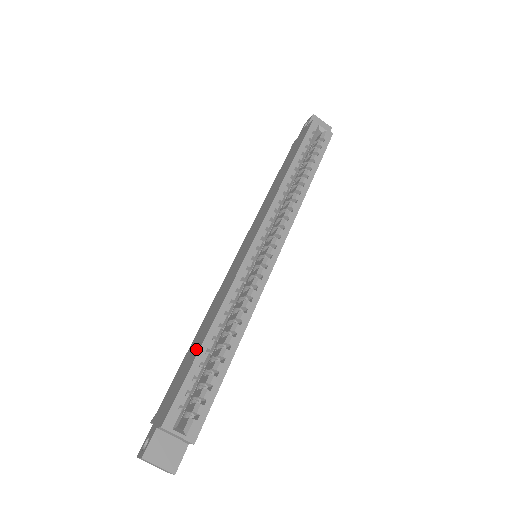
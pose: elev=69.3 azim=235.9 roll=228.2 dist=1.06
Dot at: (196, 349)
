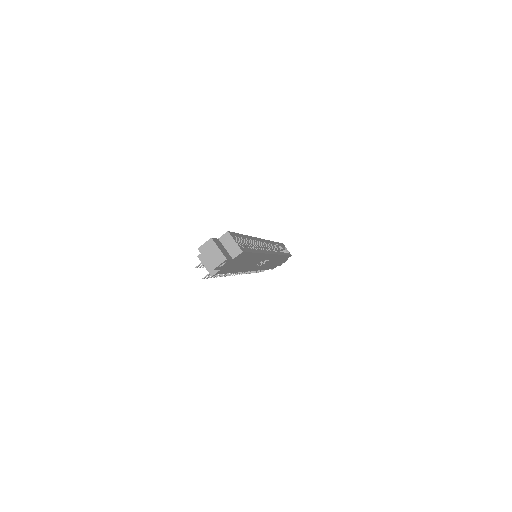
Dot at: occluded
